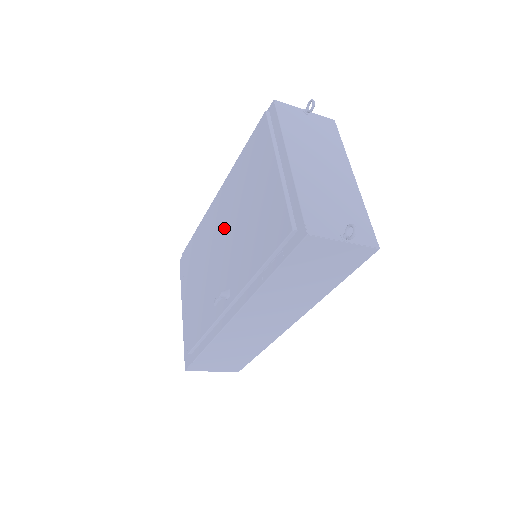
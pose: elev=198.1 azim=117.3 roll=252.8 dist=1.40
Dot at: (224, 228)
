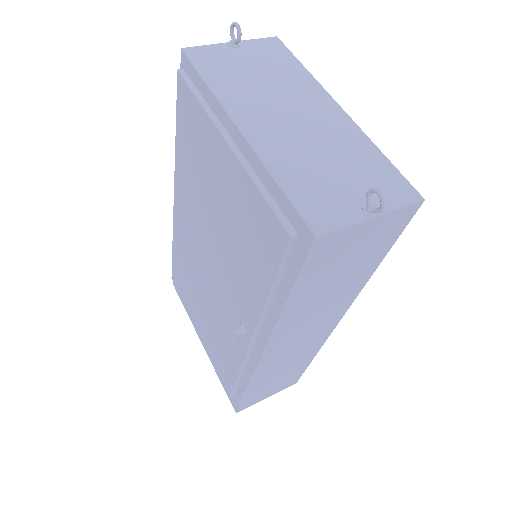
Dot at: (201, 243)
